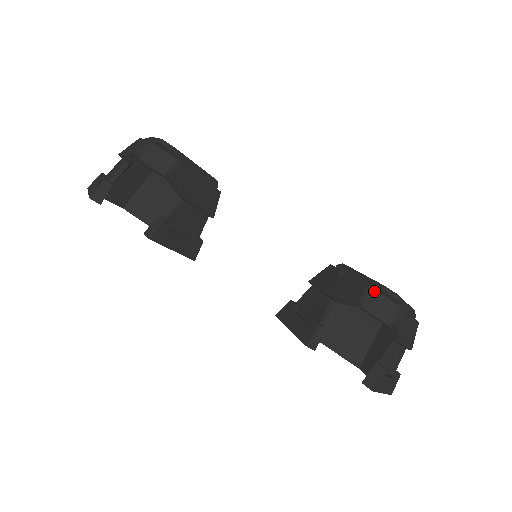
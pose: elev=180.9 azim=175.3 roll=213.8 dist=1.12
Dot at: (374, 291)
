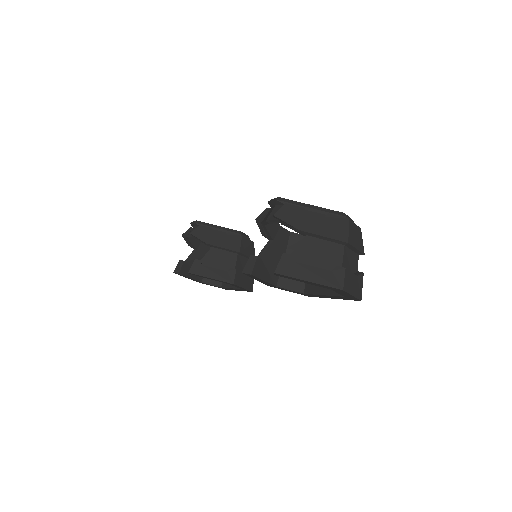
Dot at: (271, 209)
